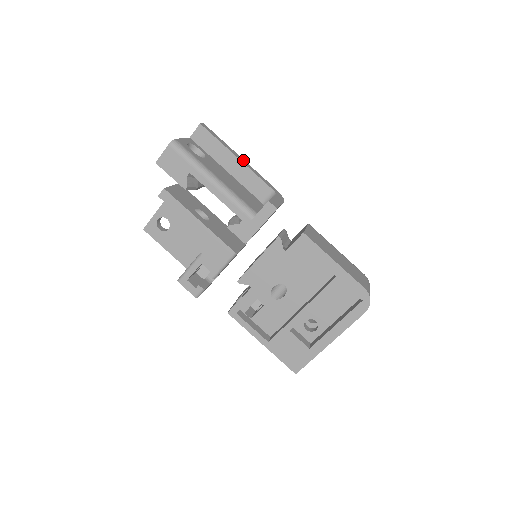
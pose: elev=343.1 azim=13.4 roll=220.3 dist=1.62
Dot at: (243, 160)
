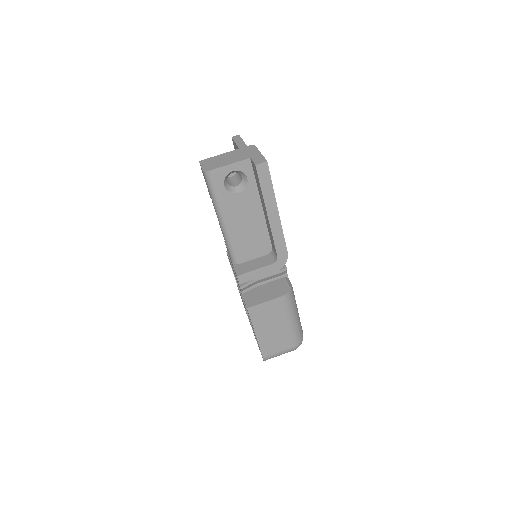
Dot at: (276, 217)
